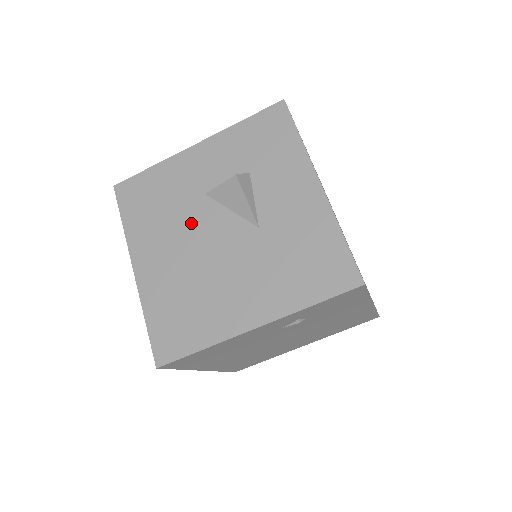
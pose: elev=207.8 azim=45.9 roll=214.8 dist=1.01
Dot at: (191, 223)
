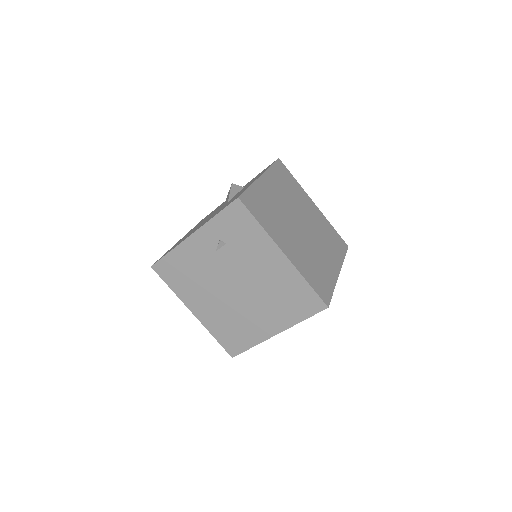
Dot at: occluded
